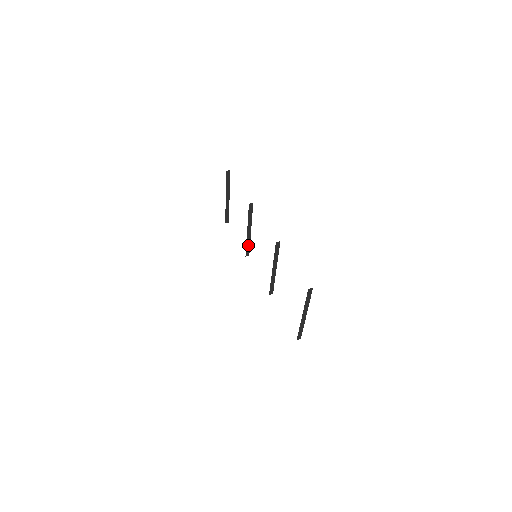
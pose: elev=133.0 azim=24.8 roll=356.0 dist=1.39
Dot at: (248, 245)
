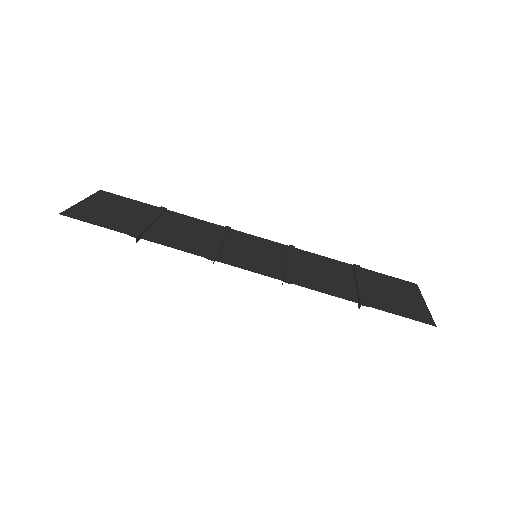
Dot at: (227, 236)
